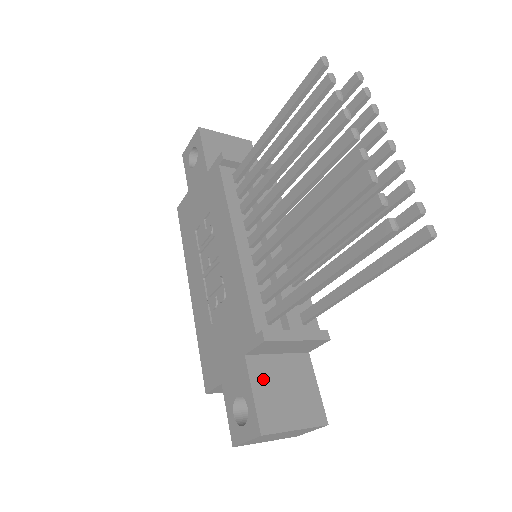
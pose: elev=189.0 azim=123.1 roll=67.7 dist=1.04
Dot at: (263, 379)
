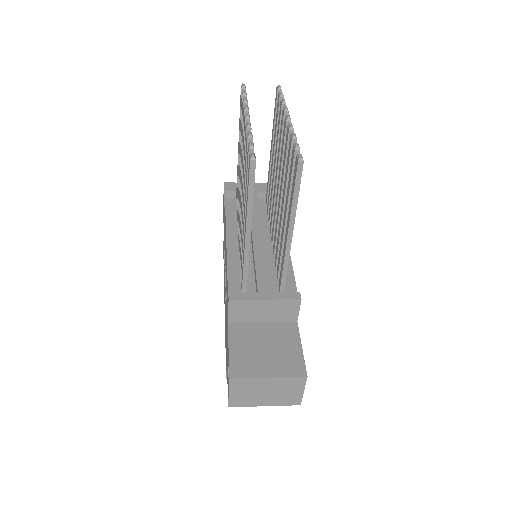
Dot at: (242, 339)
